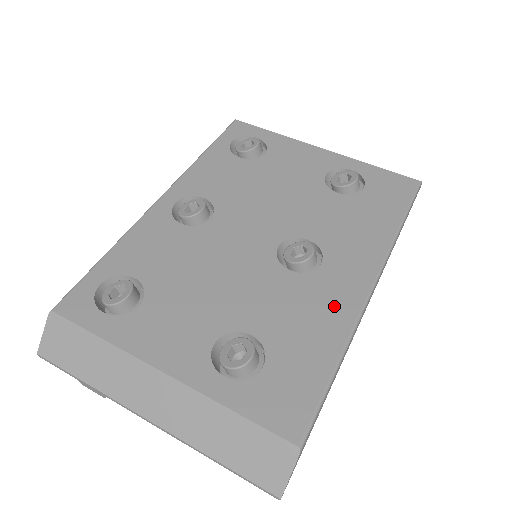
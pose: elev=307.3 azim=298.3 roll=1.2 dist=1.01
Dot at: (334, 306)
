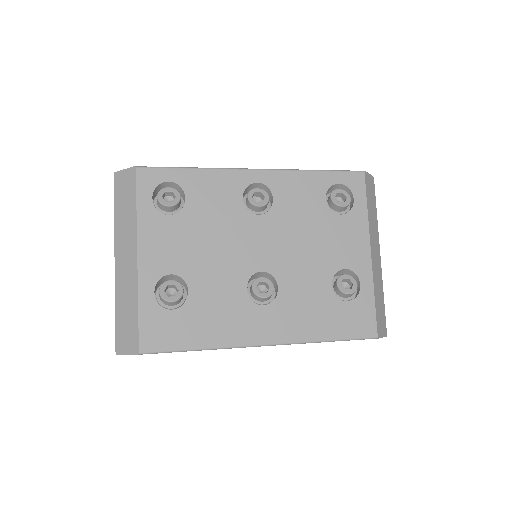
Dot at: (236, 329)
